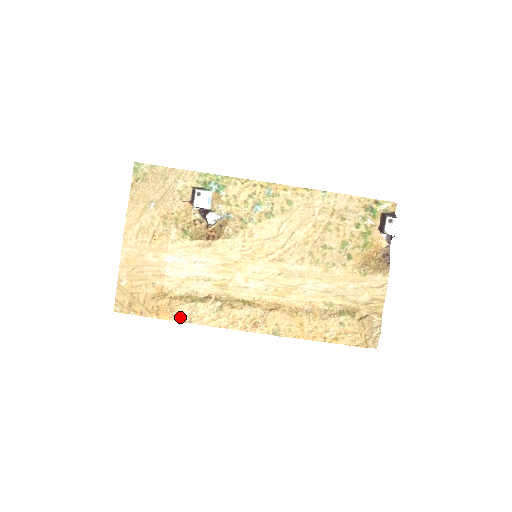
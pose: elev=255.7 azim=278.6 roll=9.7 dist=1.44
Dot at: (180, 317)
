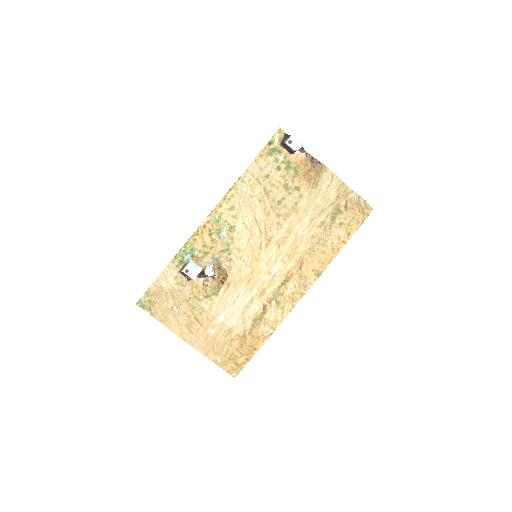
Dot at: (267, 335)
